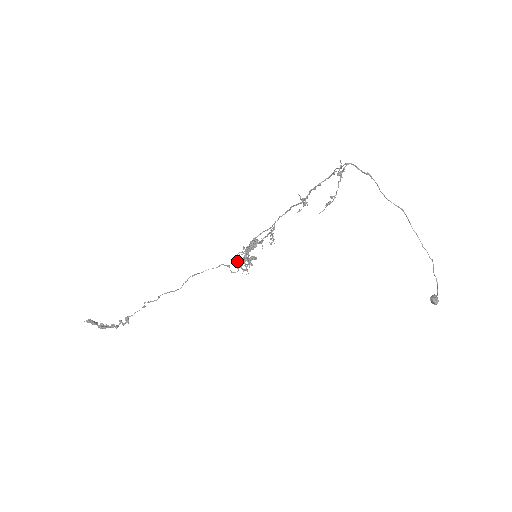
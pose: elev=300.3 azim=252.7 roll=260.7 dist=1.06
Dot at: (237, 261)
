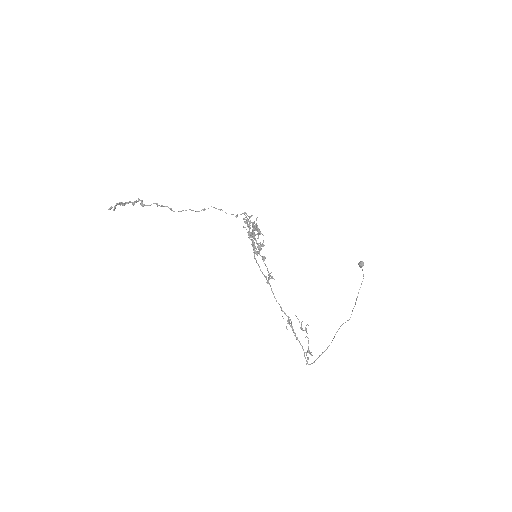
Dot at: occluded
